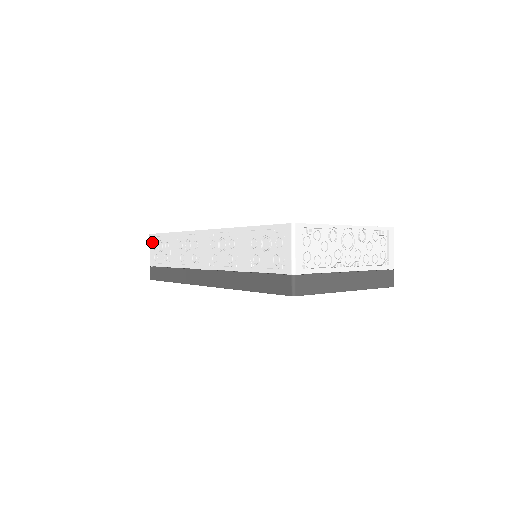
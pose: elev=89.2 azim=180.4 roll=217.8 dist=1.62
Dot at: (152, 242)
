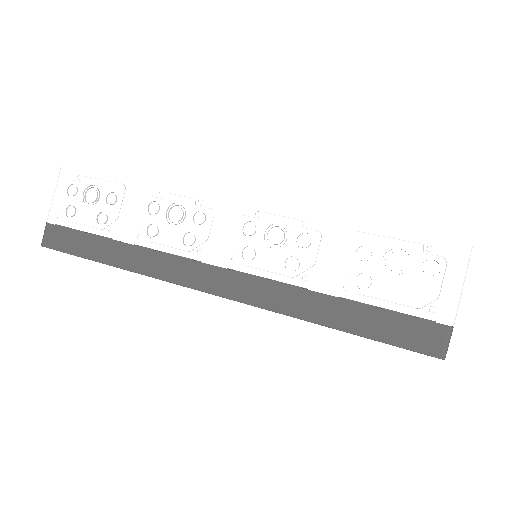
Dot at: (67, 182)
